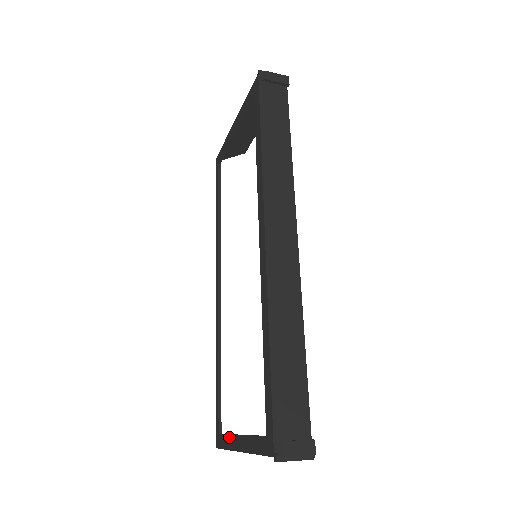
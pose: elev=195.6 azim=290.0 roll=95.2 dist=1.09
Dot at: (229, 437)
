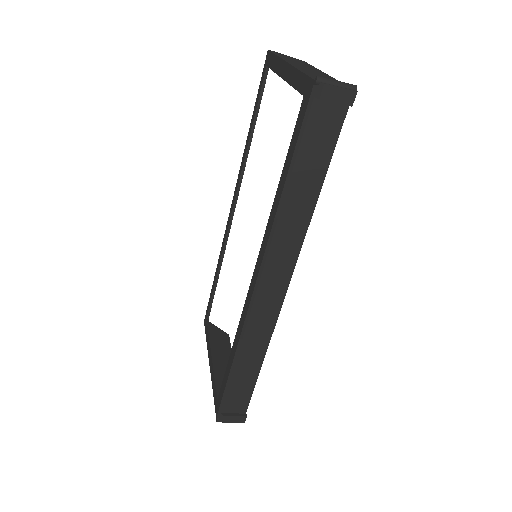
Dot at: (208, 340)
